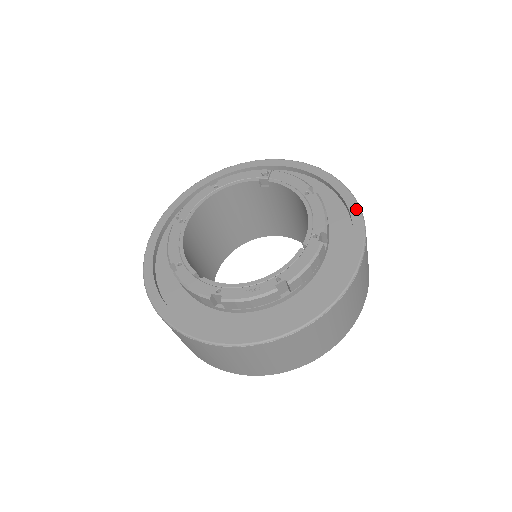
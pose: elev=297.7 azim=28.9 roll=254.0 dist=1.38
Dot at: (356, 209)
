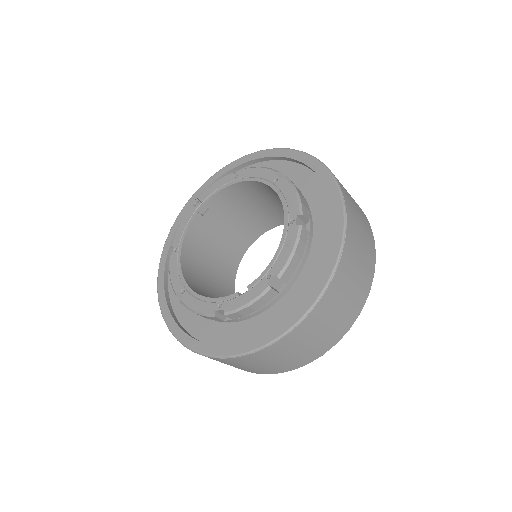
Dot at: (275, 151)
